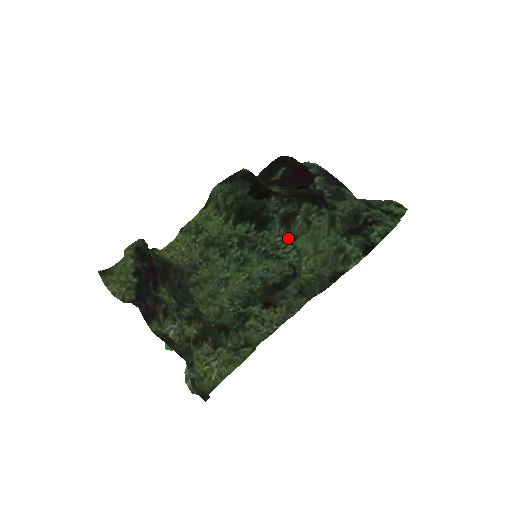
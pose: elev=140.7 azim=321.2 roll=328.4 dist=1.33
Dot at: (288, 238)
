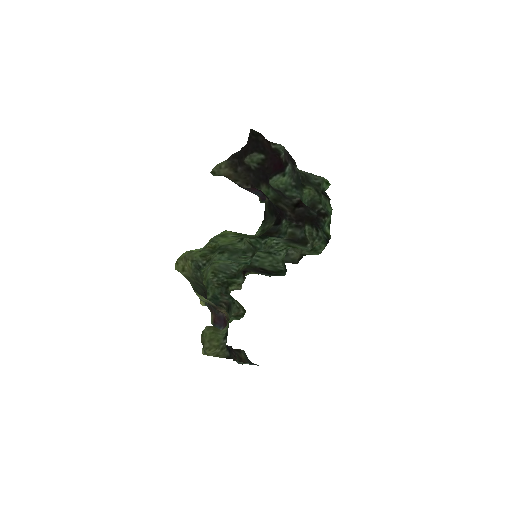
Dot at: (284, 244)
